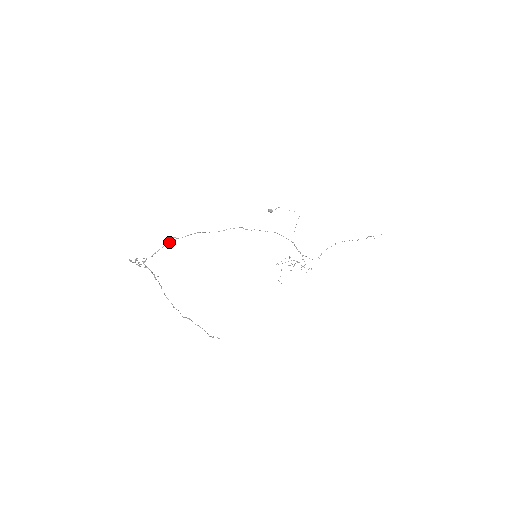
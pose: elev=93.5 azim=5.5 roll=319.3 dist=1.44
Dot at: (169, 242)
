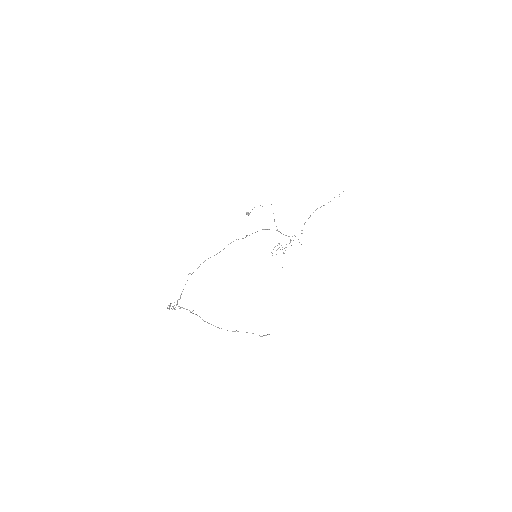
Dot at: occluded
